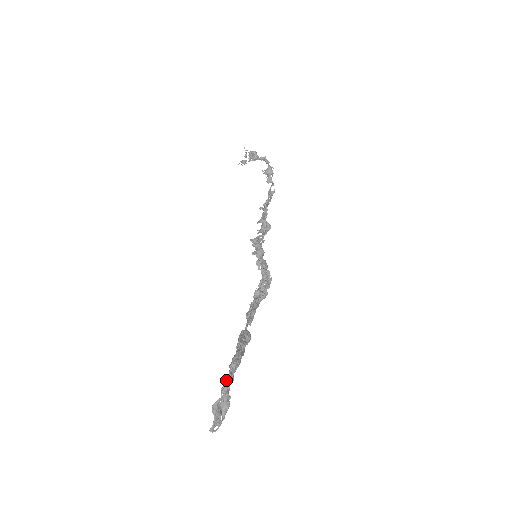
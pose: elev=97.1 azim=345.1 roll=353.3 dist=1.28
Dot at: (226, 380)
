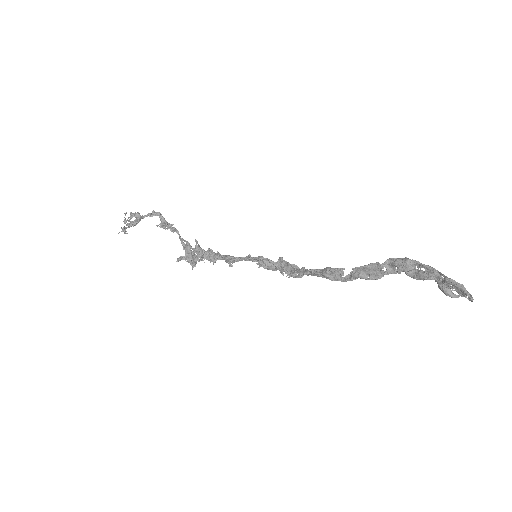
Dot at: (424, 265)
